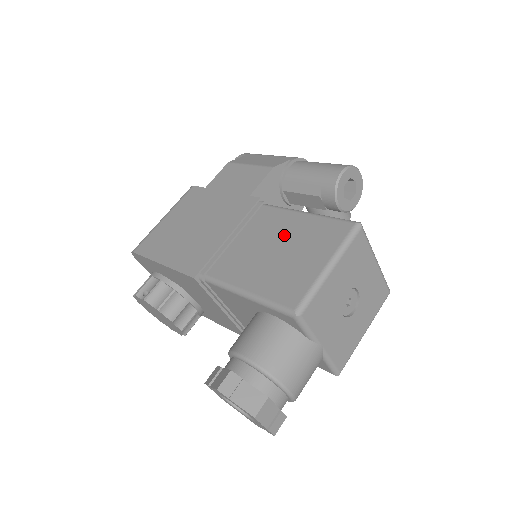
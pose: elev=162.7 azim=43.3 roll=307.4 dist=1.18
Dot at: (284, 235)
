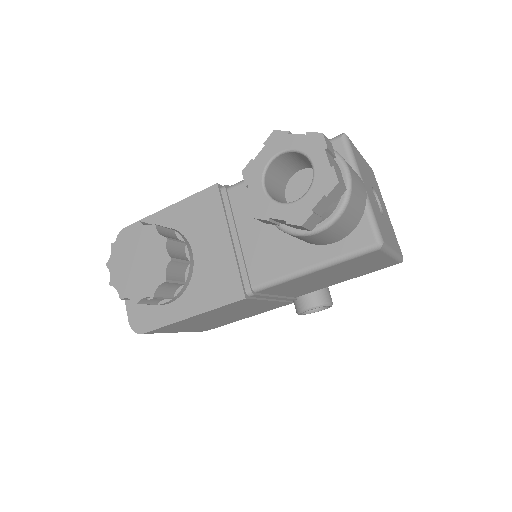
Dot at: occluded
